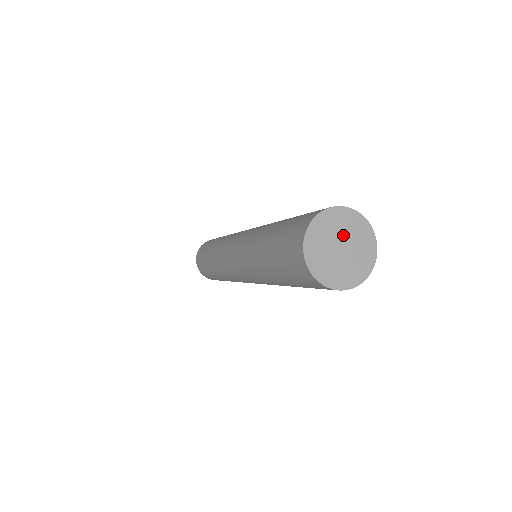
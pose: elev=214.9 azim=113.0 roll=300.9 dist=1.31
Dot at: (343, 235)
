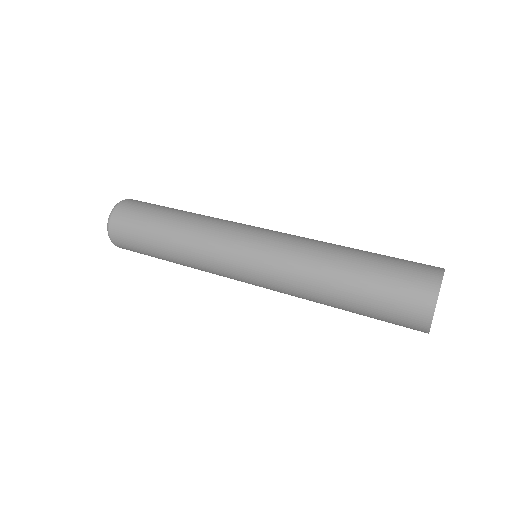
Dot at: occluded
